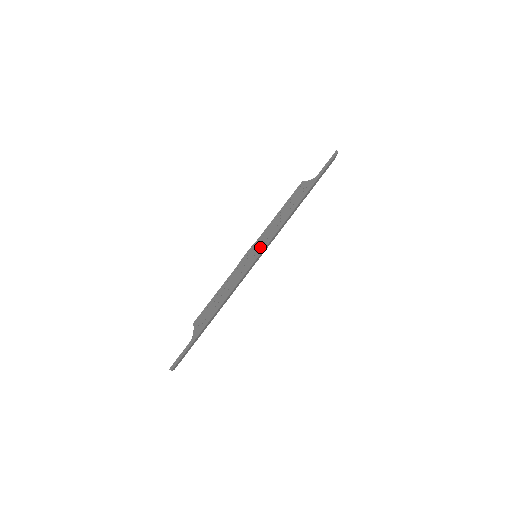
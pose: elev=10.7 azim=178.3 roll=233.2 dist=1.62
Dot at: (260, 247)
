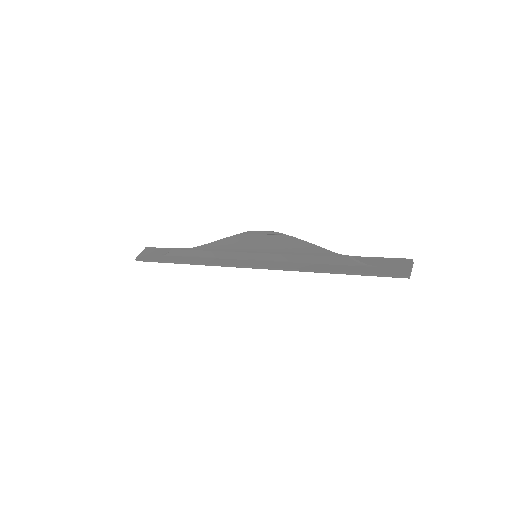
Dot at: (261, 259)
